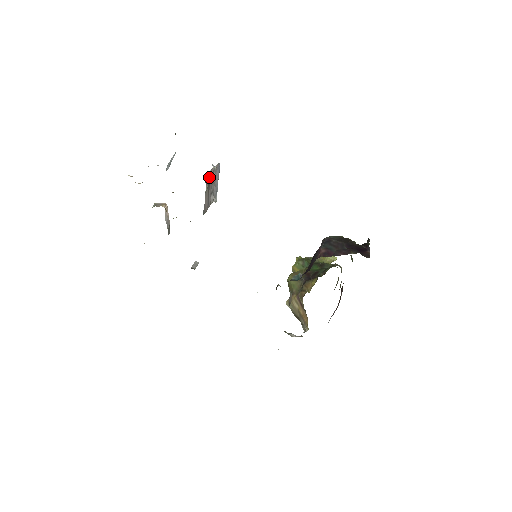
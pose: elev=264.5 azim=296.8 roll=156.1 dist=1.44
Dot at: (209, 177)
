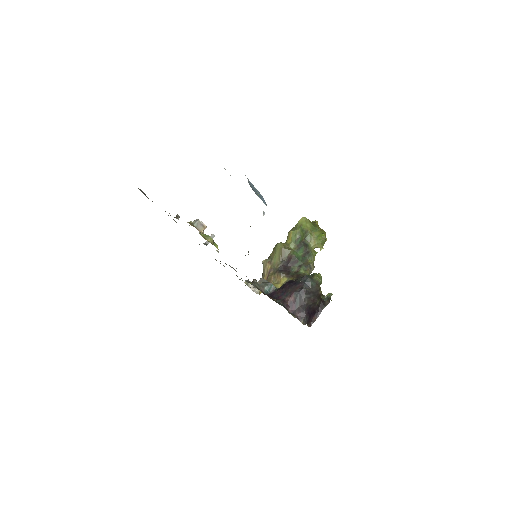
Dot at: occluded
